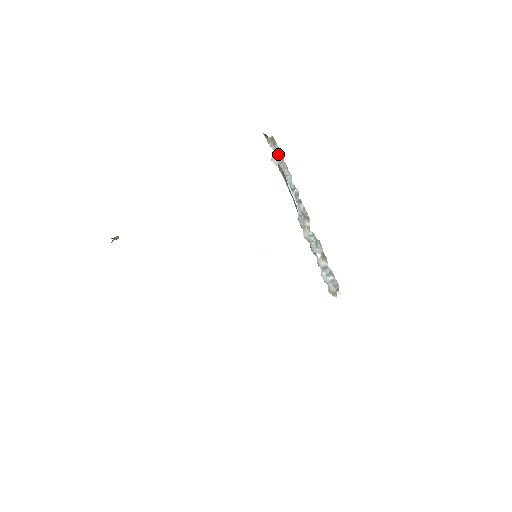
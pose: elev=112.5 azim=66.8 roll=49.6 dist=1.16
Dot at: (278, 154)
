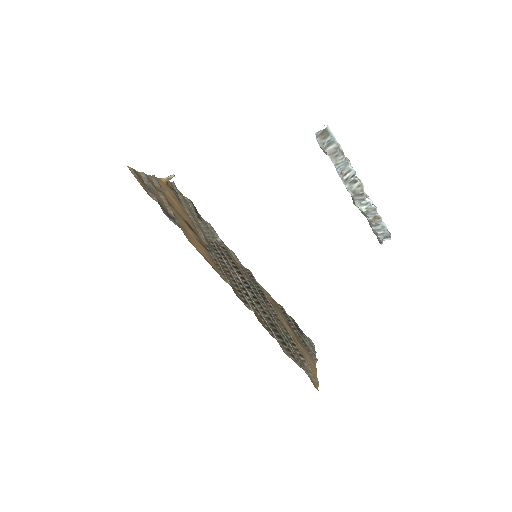
Dot at: (331, 143)
